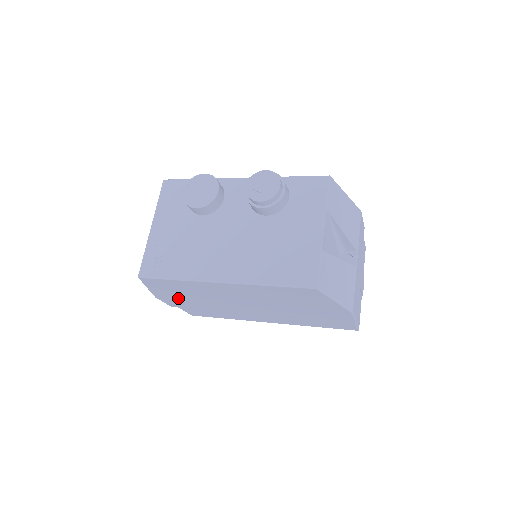
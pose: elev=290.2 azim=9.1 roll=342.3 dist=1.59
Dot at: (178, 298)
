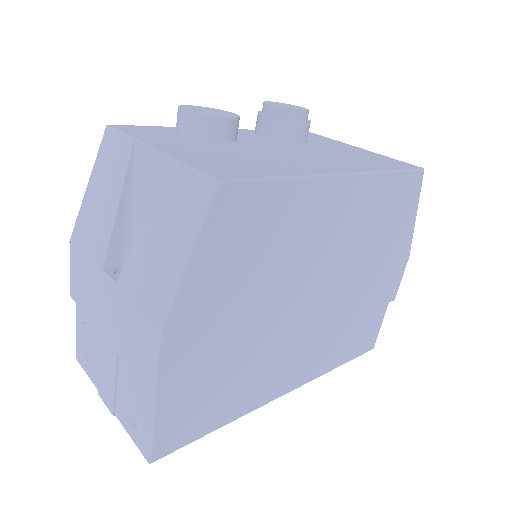
Dot at: (216, 310)
